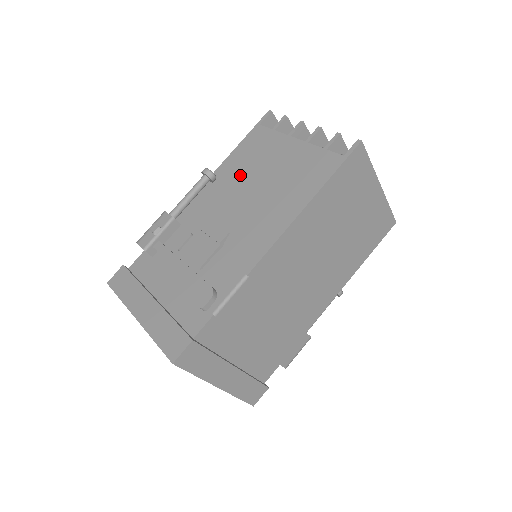
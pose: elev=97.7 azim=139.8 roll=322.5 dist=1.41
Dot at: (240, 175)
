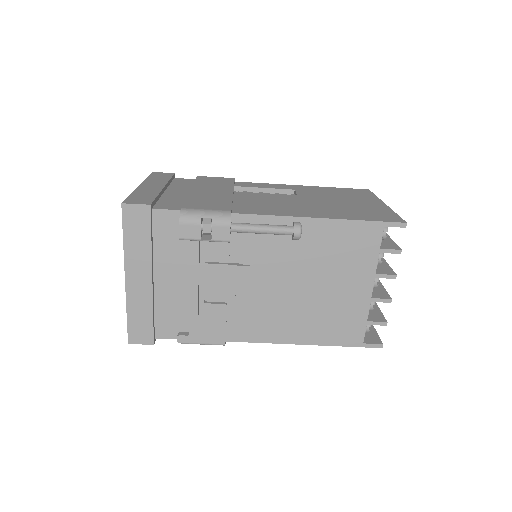
Dot at: (313, 256)
